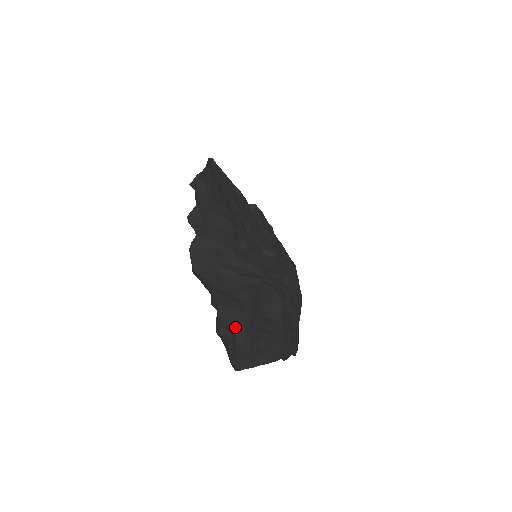
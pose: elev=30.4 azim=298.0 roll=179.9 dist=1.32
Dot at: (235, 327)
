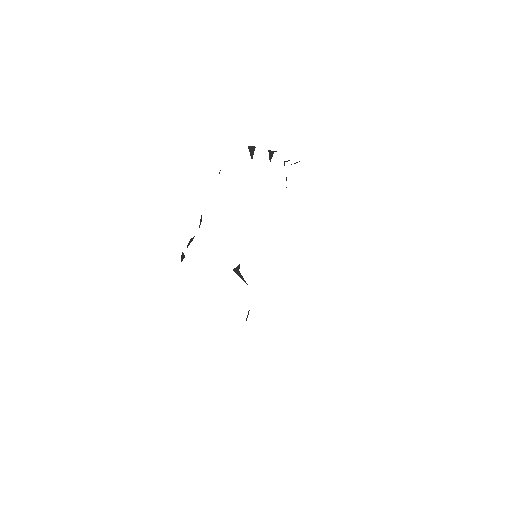
Dot at: occluded
